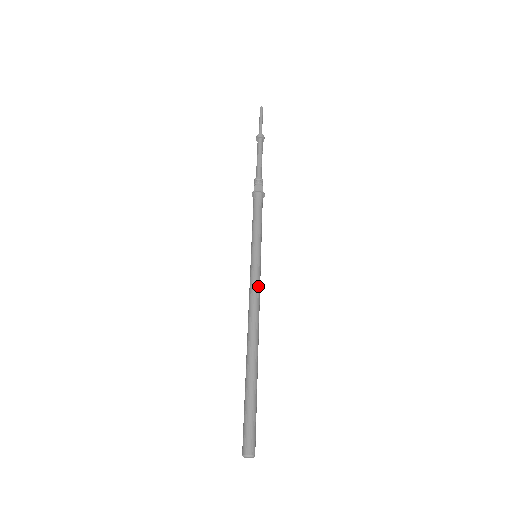
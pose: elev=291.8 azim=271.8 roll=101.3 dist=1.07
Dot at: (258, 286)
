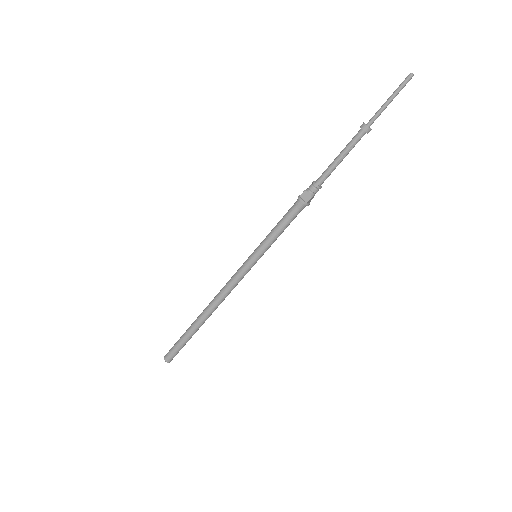
Dot at: (237, 282)
